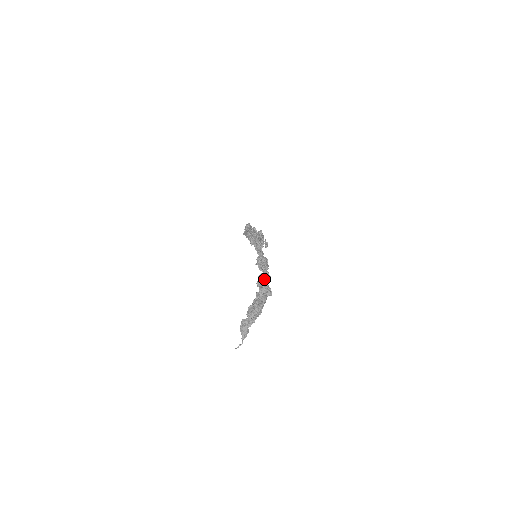
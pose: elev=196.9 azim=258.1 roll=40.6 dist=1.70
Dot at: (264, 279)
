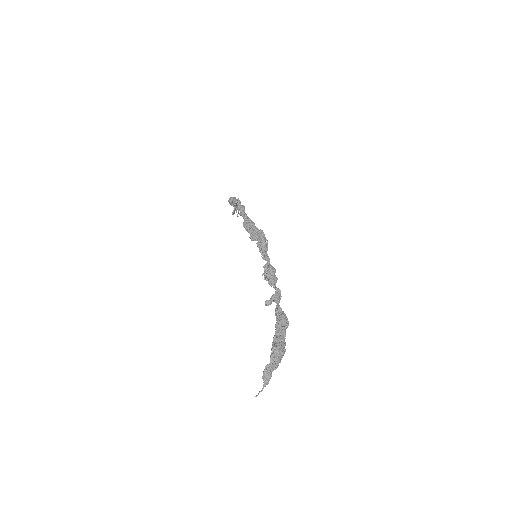
Dot at: occluded
